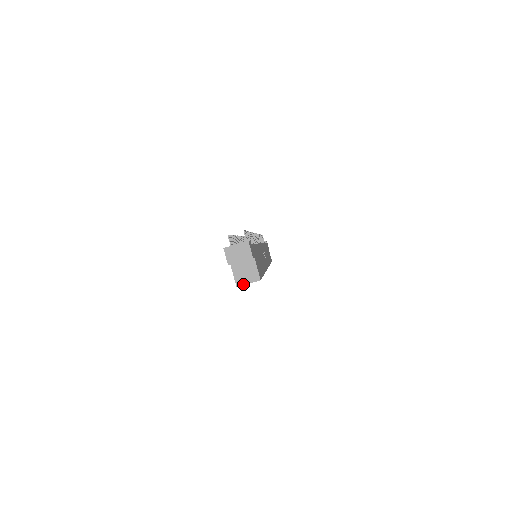
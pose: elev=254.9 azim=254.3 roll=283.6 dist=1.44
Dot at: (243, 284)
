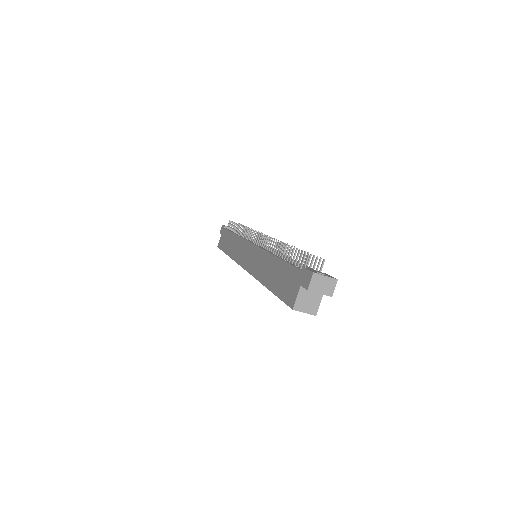
Dot at: (300, 310)
